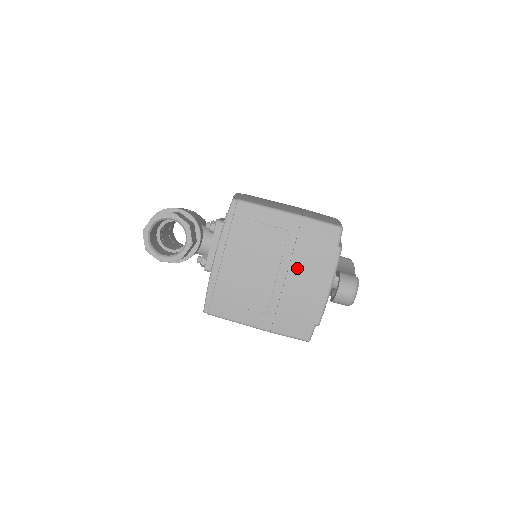
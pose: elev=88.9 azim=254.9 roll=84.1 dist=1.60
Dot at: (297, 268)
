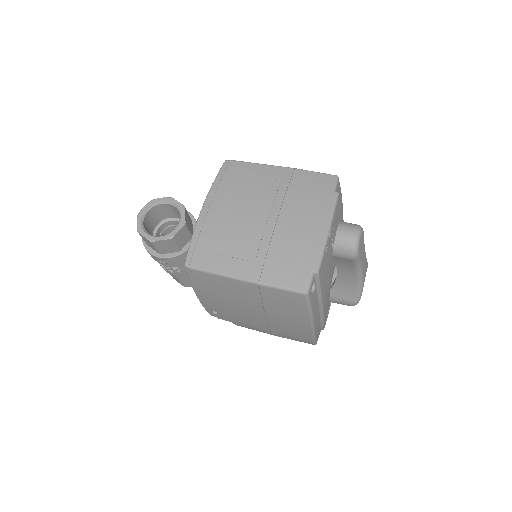
Dot at: (290, 211)
